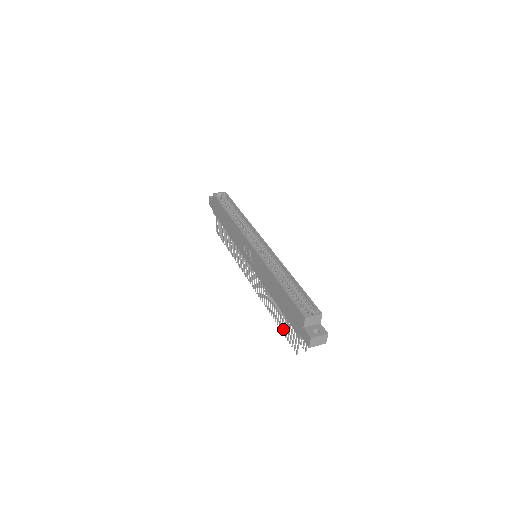
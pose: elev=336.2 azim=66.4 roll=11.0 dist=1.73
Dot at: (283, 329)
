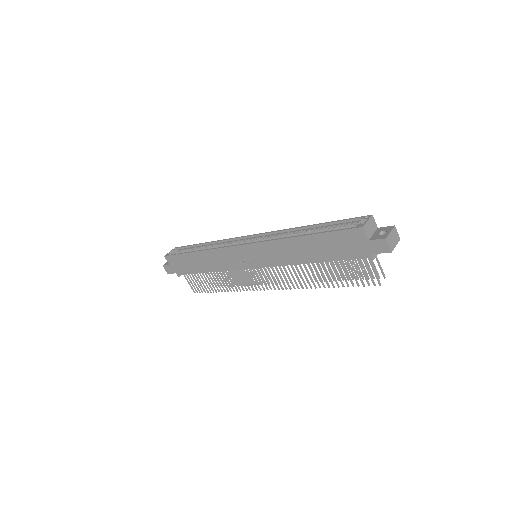
Dot at: (345, 281)
